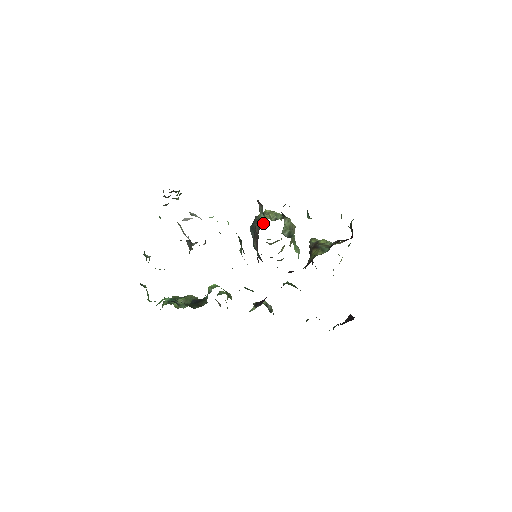
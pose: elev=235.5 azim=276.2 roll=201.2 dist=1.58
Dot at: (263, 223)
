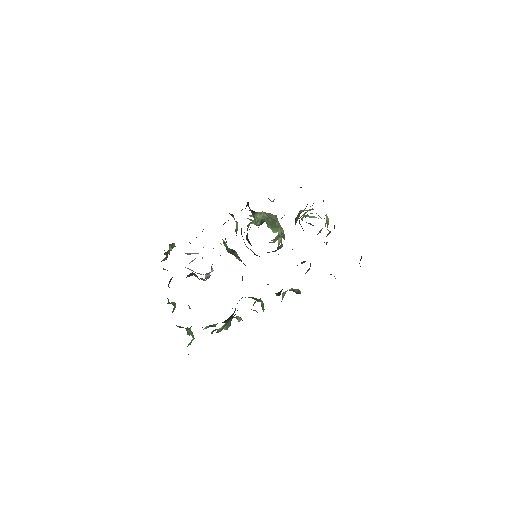
Dot at: (237, 227)
